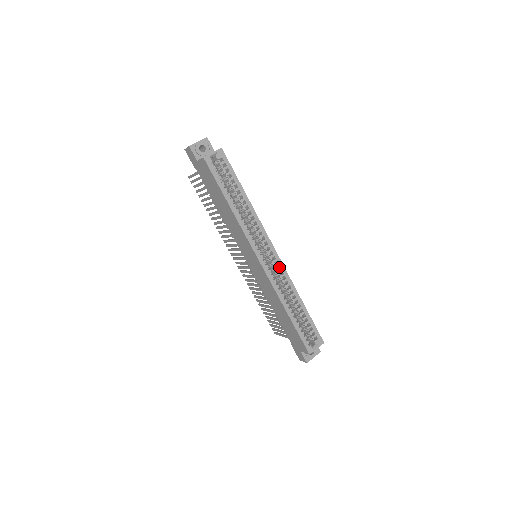
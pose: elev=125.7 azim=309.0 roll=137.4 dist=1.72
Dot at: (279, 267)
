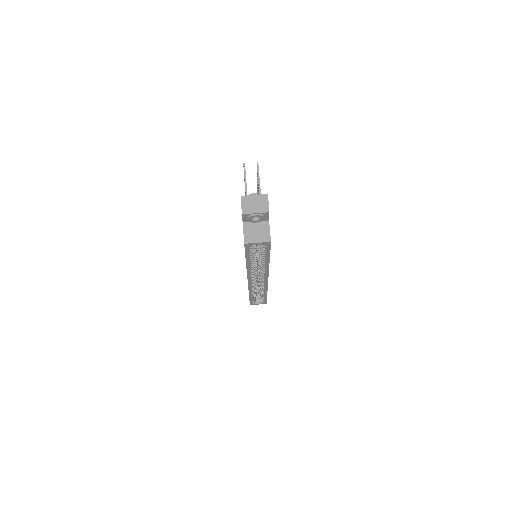
Dot at: (264, 283)
